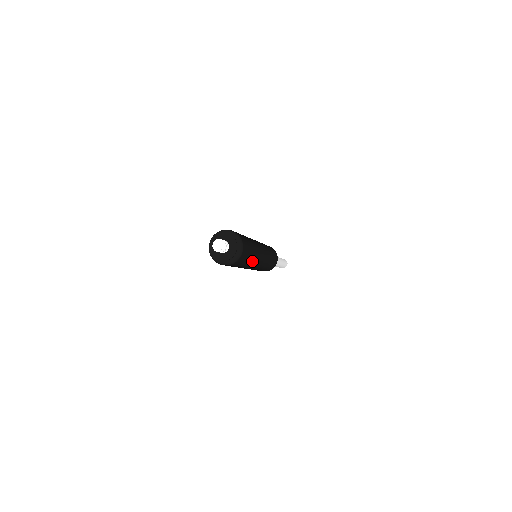
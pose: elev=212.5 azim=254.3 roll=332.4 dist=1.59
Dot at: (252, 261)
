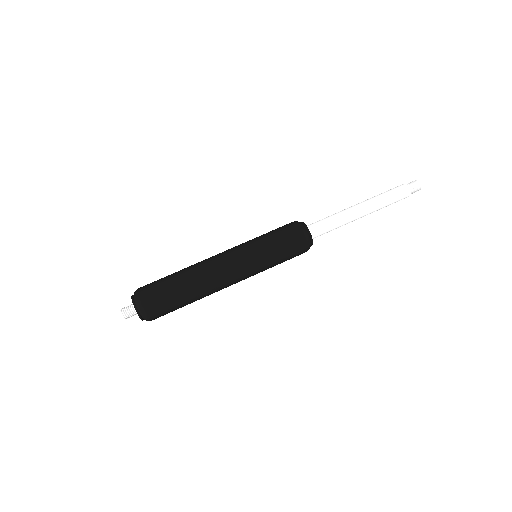
Dot at: (199, 298)
